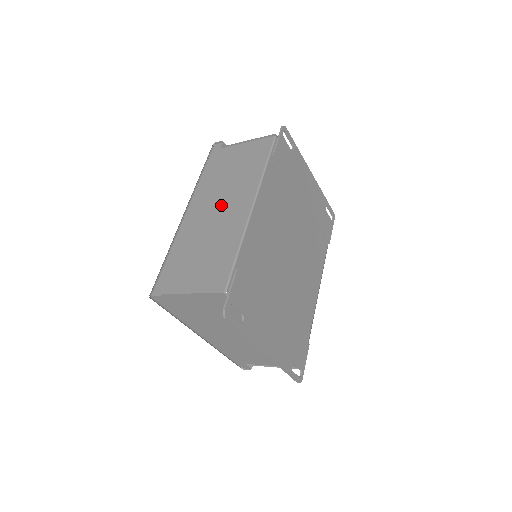
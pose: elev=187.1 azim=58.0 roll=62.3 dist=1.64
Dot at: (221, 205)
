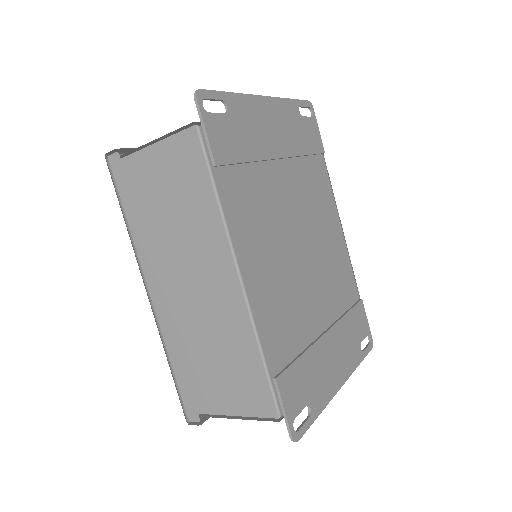
Dot at: (190, 276)
